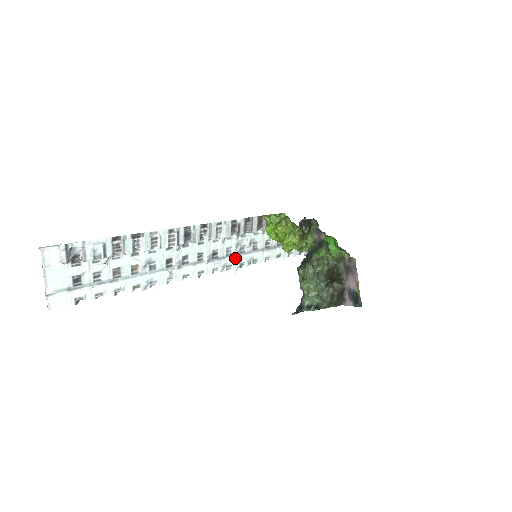
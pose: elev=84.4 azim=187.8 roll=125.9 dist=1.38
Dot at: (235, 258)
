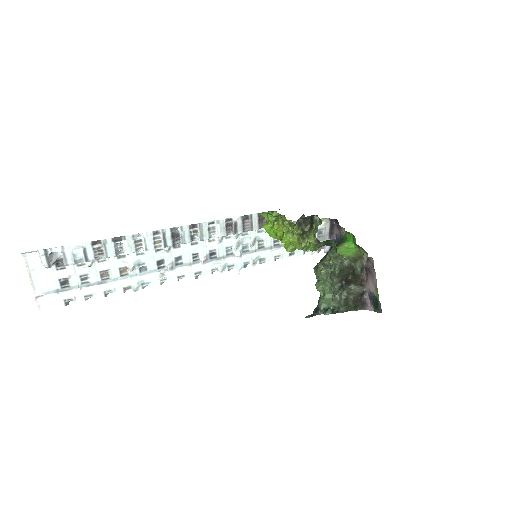
Dot at: (237, 258)
